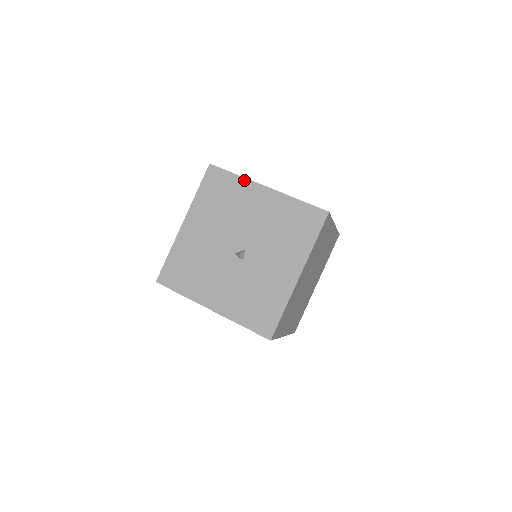
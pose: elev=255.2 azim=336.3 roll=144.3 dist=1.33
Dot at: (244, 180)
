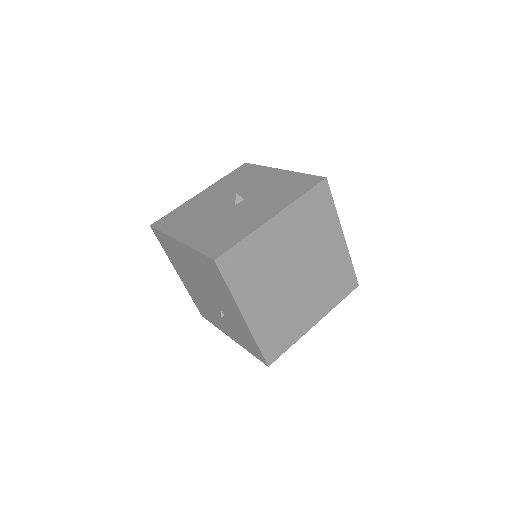
Dot at: (183, 205)
